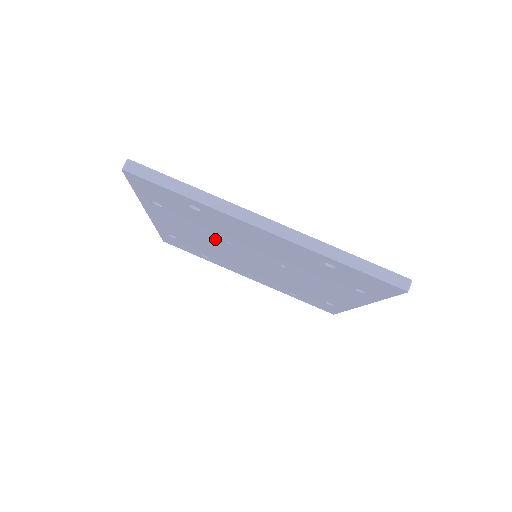
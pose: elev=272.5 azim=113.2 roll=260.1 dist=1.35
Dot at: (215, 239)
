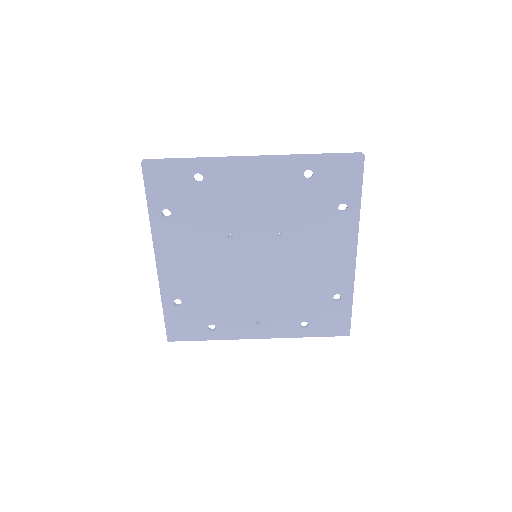
Dot at: (218, 244)
